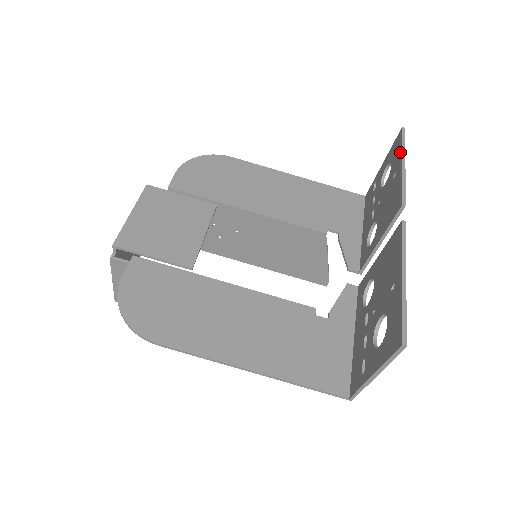
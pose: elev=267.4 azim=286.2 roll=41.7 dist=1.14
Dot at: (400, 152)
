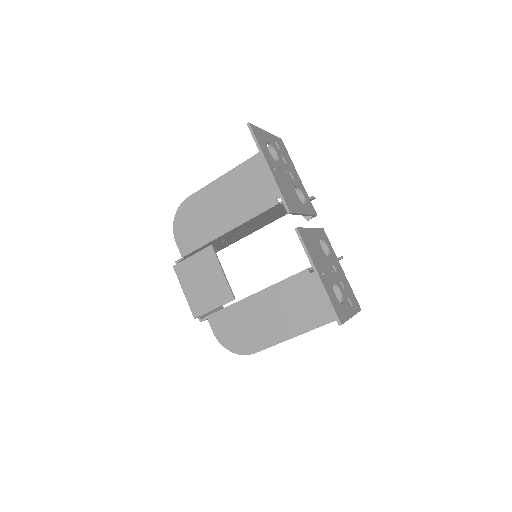
Dot at: (261, 153)
